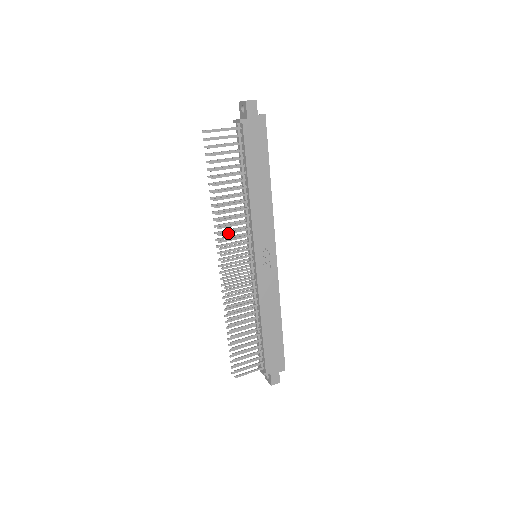
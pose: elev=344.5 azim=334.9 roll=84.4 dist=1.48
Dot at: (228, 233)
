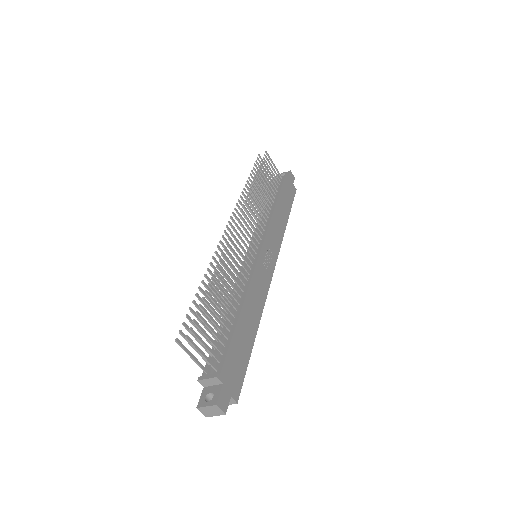
Dot at: (251, 209)
